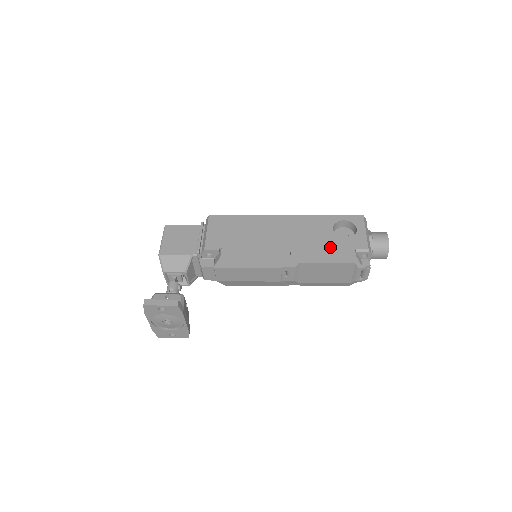
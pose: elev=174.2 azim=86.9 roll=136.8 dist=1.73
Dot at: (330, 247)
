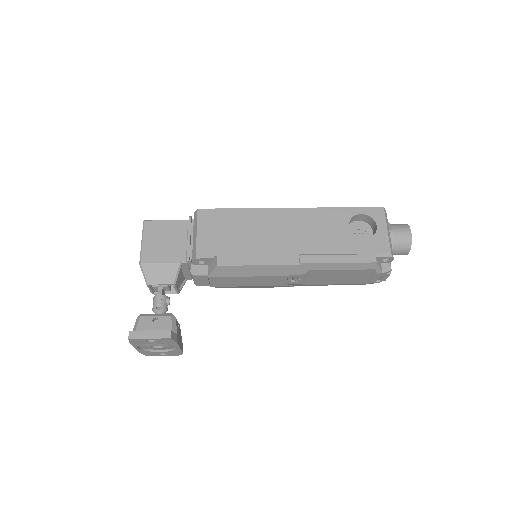
Dot at: (346, 251)
